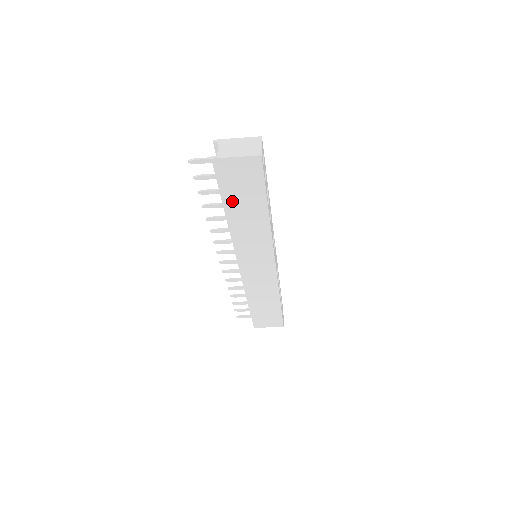
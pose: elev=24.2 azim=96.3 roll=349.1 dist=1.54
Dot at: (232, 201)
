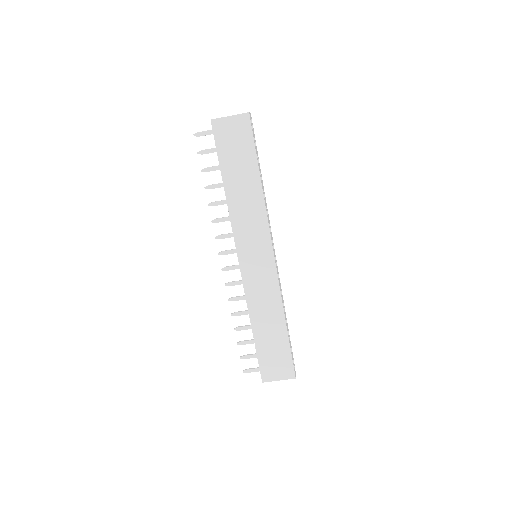
Dot at: (229, 168)
